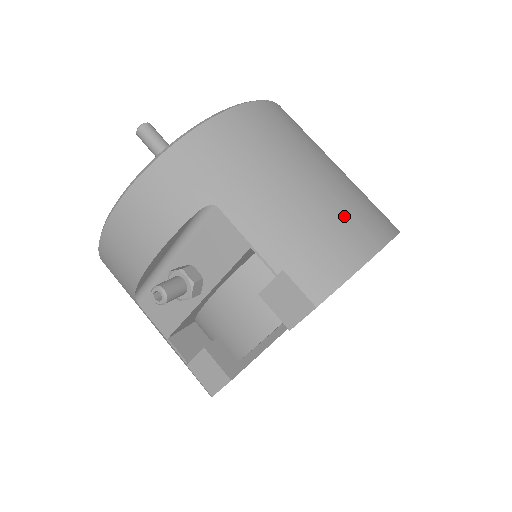
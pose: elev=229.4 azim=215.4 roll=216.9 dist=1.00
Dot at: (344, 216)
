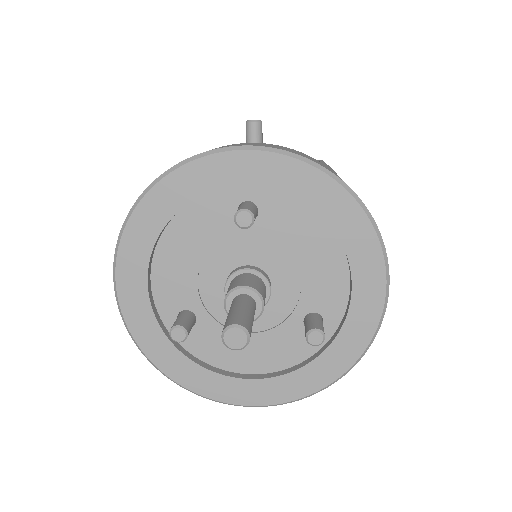
Dot at: occluded
